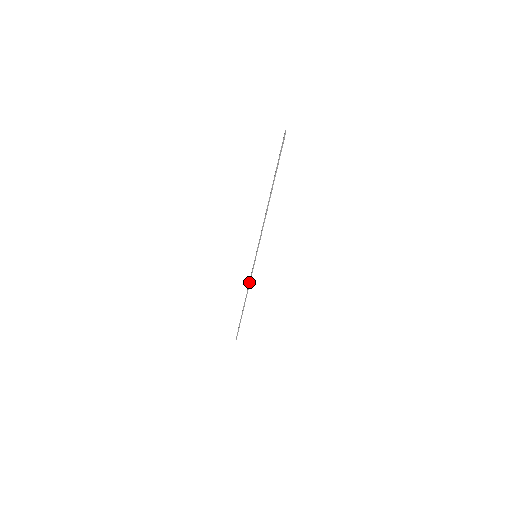
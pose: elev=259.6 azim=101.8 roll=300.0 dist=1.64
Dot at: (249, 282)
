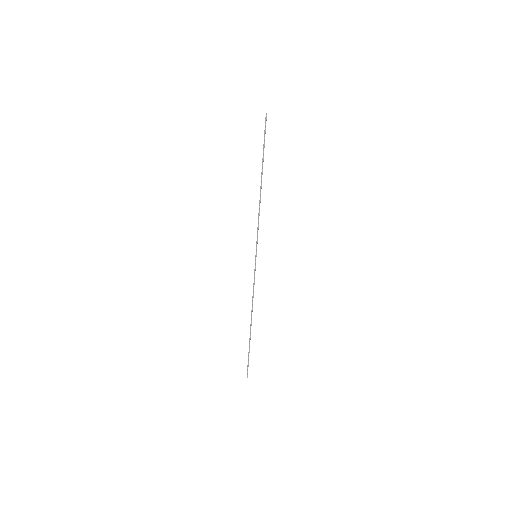
Dot at: (253, 291)
